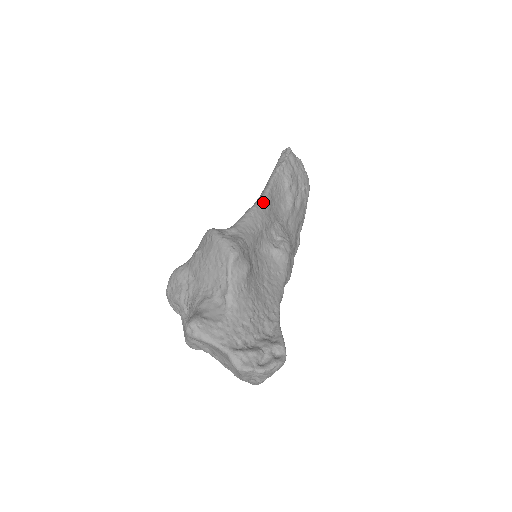
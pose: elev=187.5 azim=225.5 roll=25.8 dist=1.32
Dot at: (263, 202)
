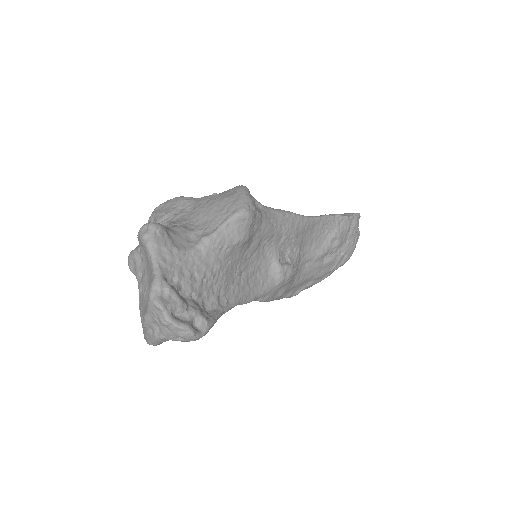
Dot at: (304, 219)
